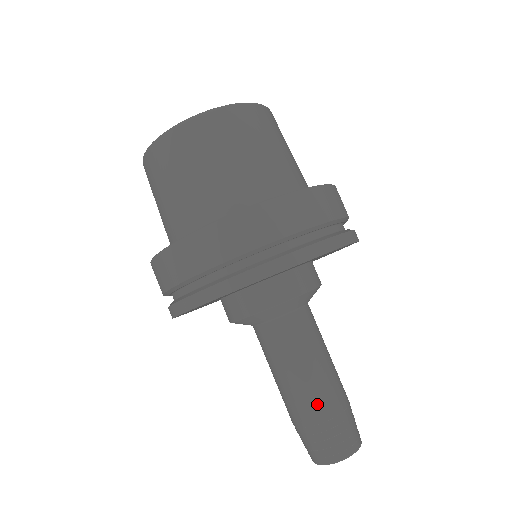
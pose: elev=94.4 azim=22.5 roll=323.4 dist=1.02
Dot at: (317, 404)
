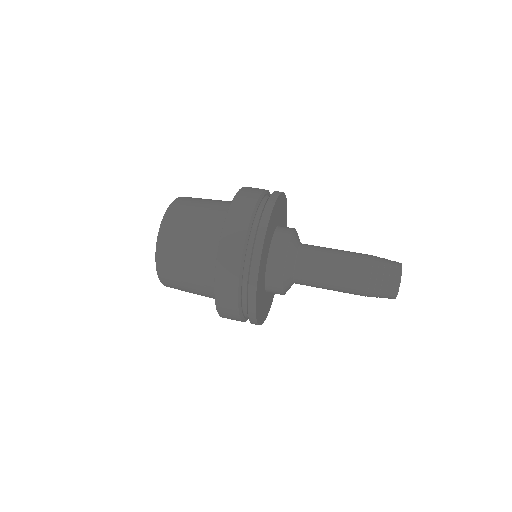
Dot at: (361, 253)
